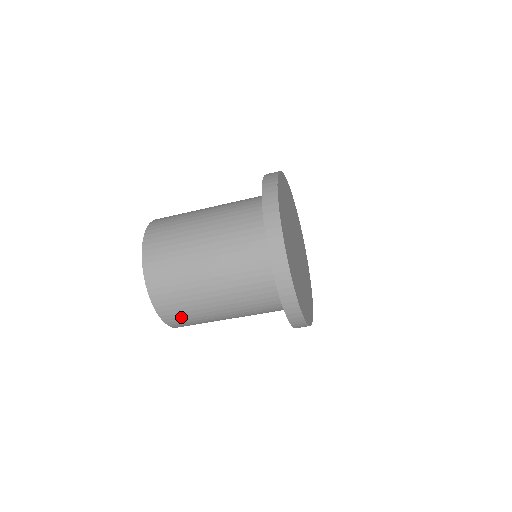
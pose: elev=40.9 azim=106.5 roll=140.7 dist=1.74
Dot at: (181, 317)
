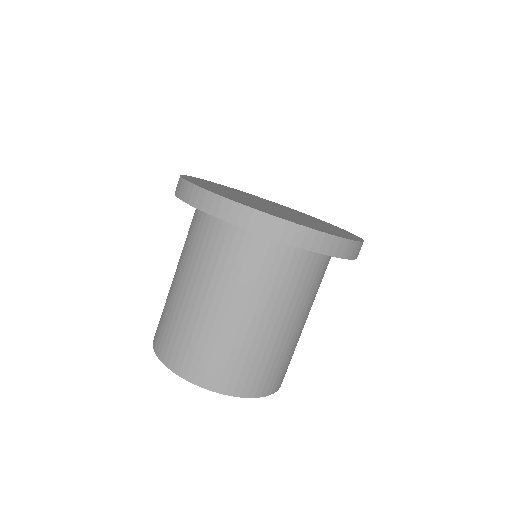
Dot at: (218, 366)
